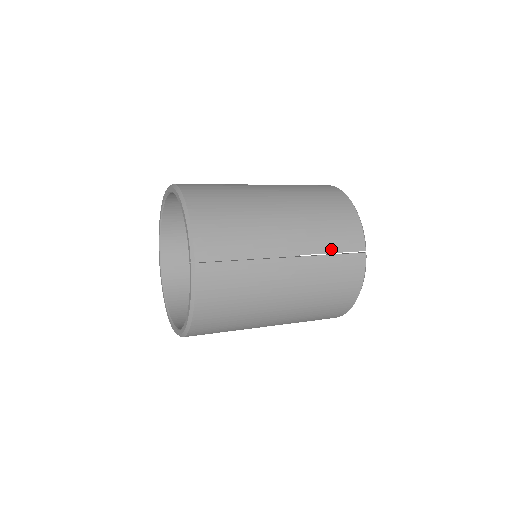
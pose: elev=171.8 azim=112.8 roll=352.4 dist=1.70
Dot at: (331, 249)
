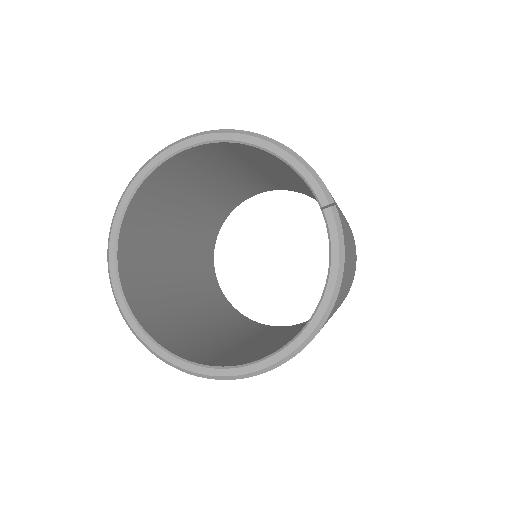
Dot at: (346, 220)
